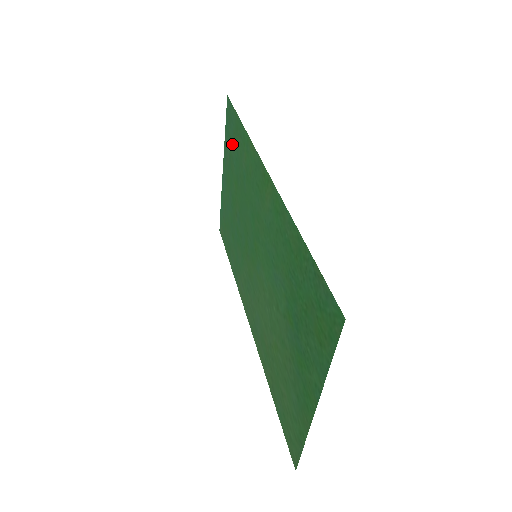
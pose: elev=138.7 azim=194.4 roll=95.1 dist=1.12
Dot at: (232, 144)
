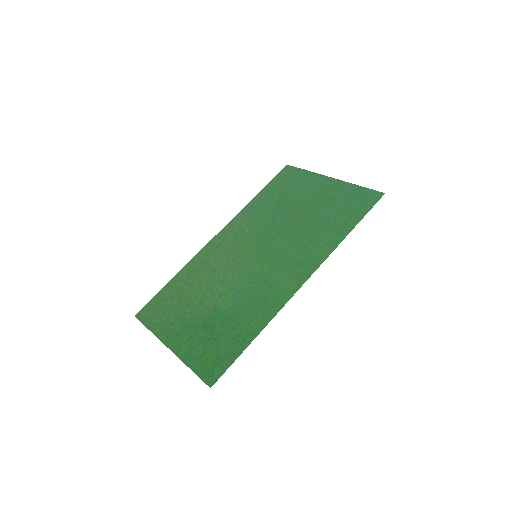
Dot at: (344, 205)
